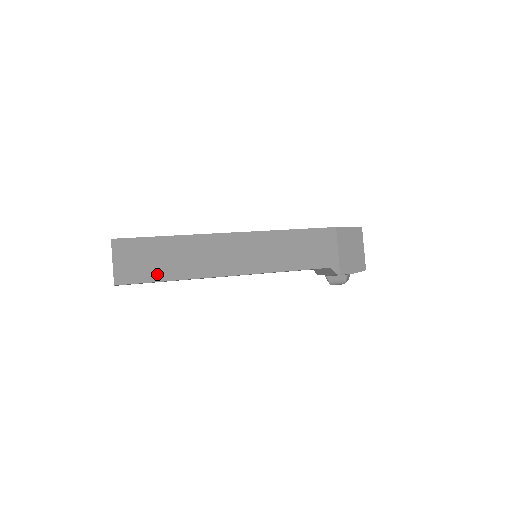
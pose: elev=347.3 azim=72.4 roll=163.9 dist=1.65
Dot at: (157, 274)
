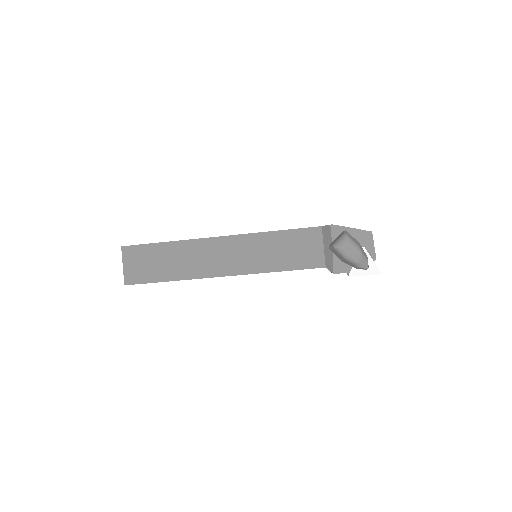
Dot at: occluded
